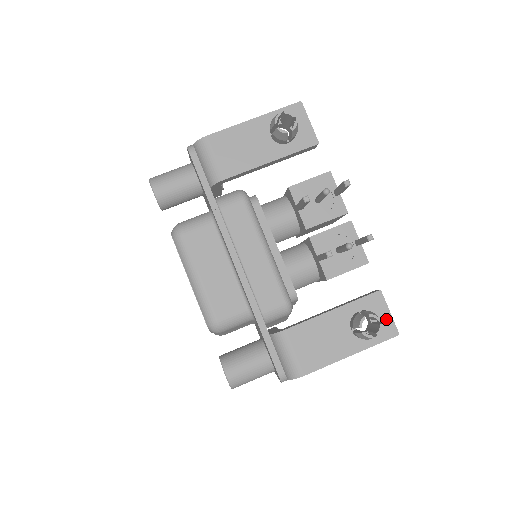
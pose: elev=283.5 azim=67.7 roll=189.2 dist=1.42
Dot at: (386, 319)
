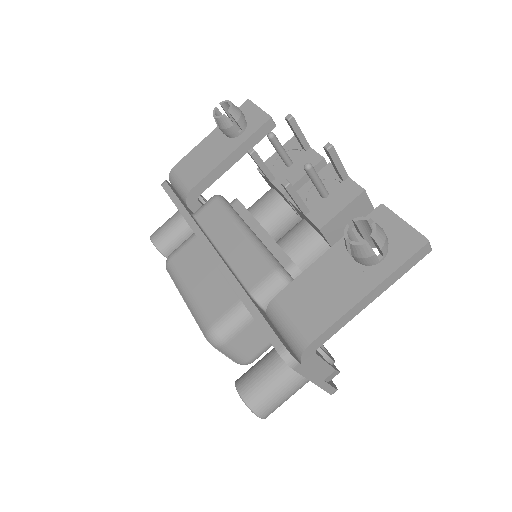
Dot at: (402, 231)
